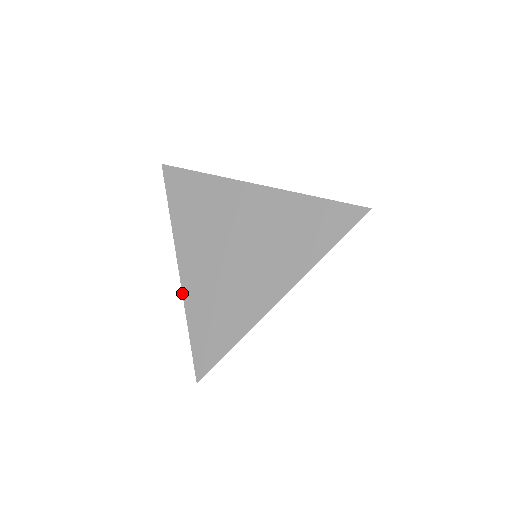
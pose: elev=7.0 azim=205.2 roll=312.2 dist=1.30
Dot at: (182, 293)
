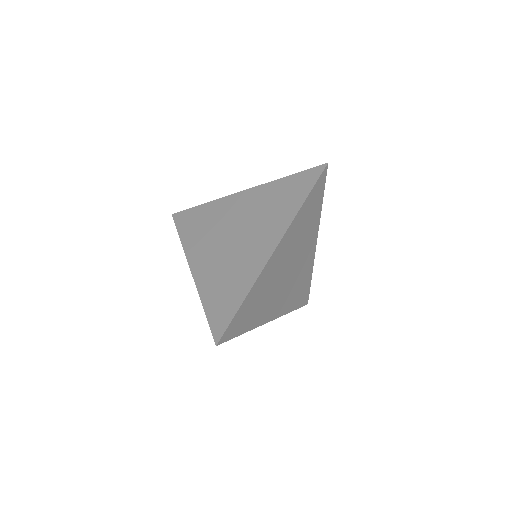
Dot at: occluded
